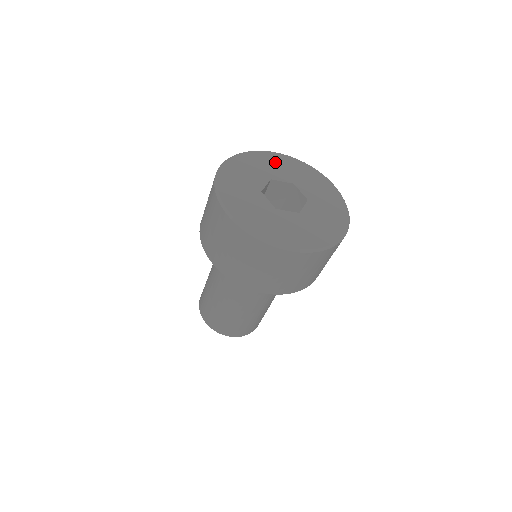
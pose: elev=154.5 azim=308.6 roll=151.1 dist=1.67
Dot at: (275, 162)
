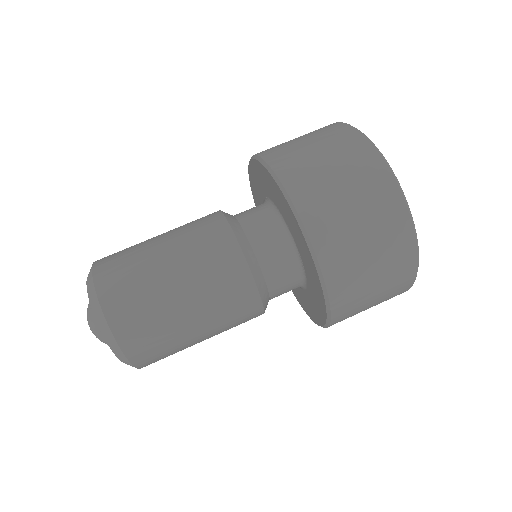
Dot at: occluded
